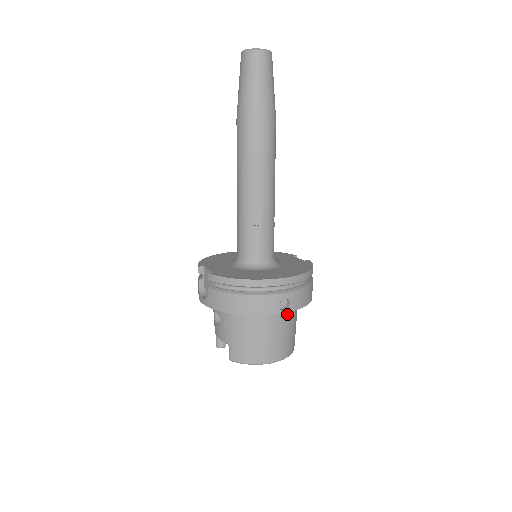
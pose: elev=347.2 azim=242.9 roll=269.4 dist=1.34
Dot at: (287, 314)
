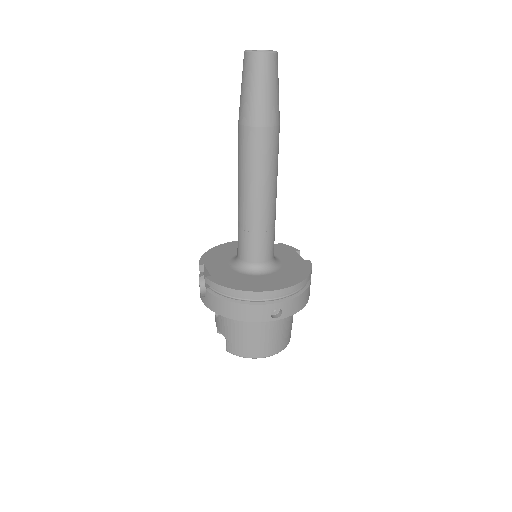
Dot at: occluded
